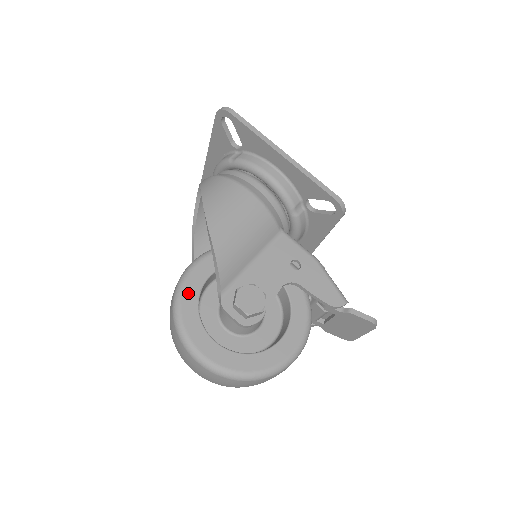
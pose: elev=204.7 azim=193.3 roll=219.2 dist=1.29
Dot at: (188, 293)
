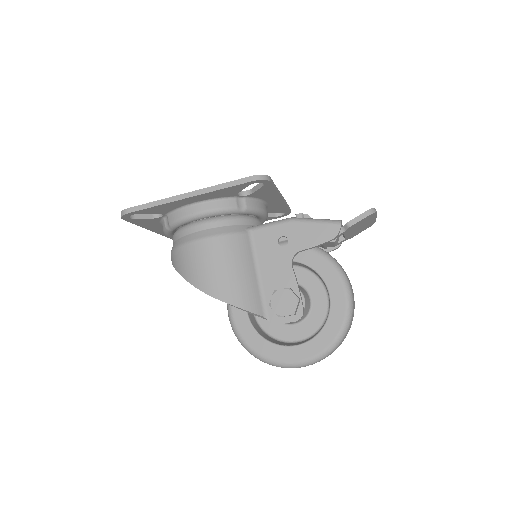
Dot at: (248, 338)
